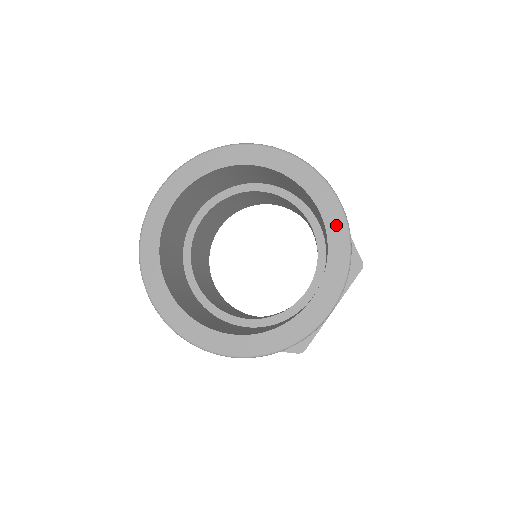
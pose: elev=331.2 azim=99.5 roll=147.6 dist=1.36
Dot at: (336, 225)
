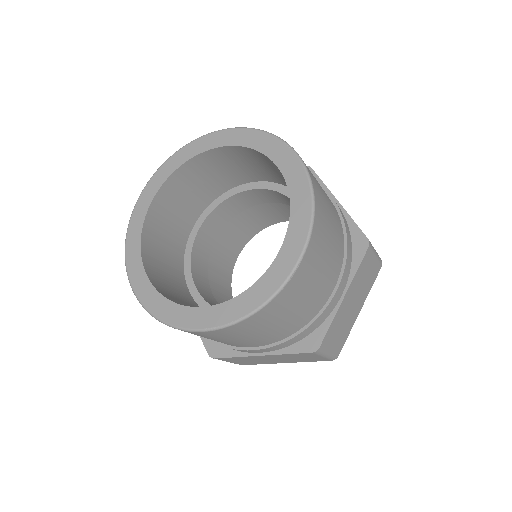
Dot at: (295, 175)
